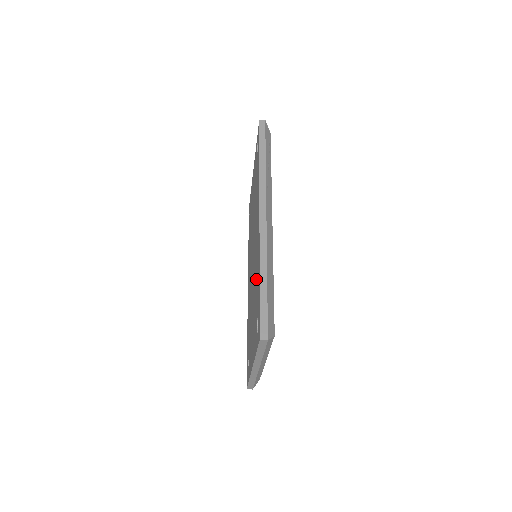
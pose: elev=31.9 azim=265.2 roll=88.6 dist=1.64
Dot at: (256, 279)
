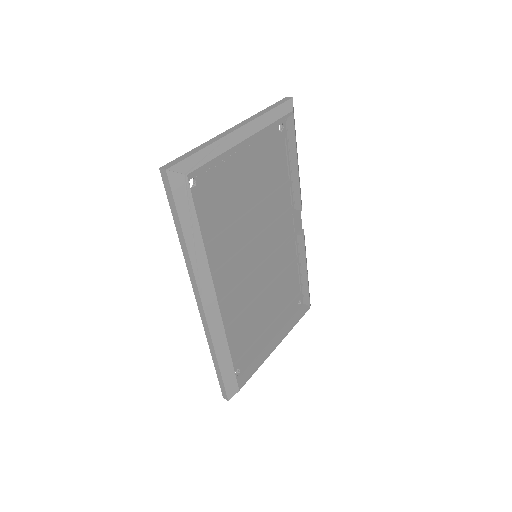
Dot at: occluded
